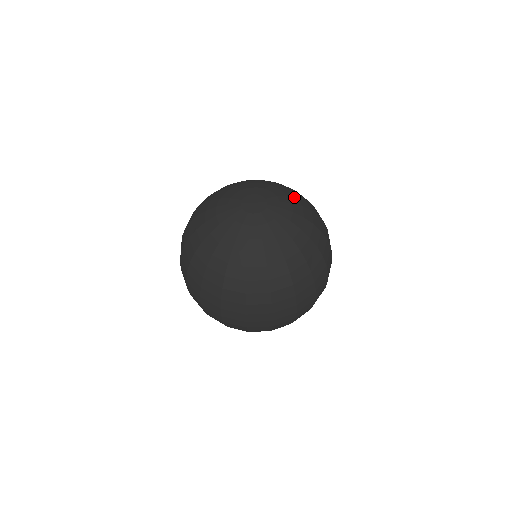
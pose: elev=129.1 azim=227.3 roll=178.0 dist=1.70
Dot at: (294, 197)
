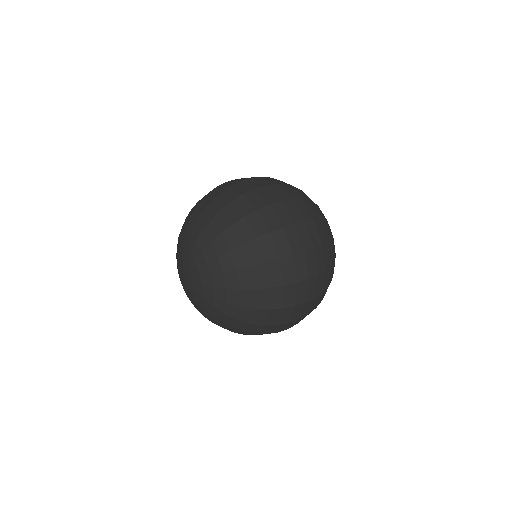
Dot at: (222, 303)
